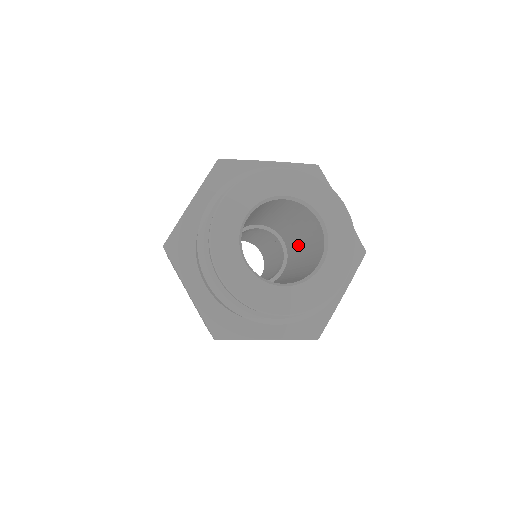
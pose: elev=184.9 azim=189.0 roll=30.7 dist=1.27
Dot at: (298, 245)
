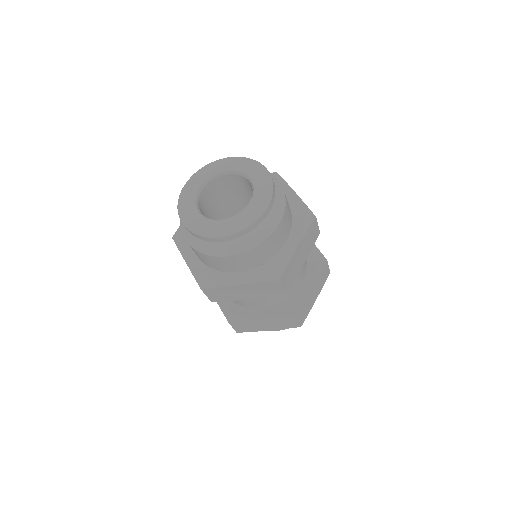
Dot at: occluded
